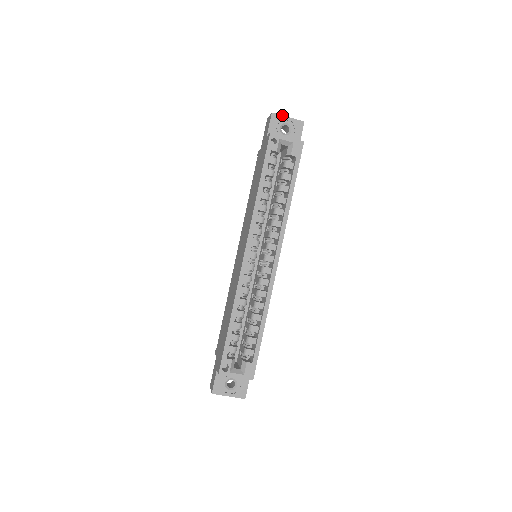
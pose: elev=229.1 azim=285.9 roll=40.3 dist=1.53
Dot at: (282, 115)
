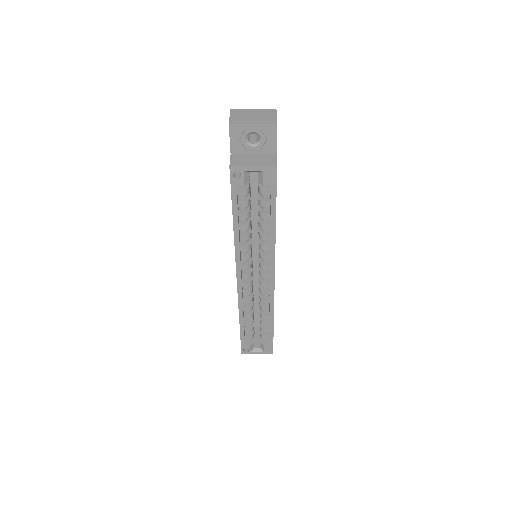
Dot at: (244, 123)
